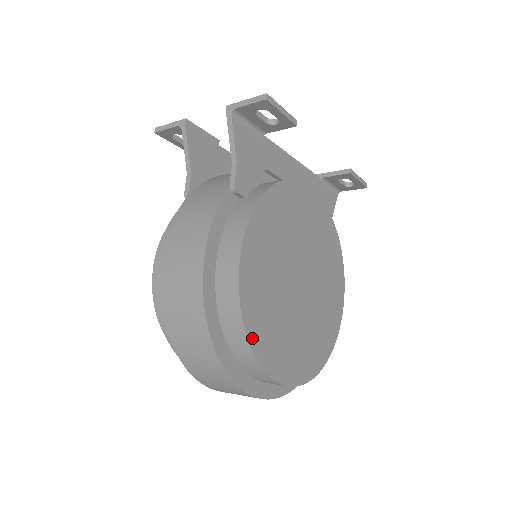
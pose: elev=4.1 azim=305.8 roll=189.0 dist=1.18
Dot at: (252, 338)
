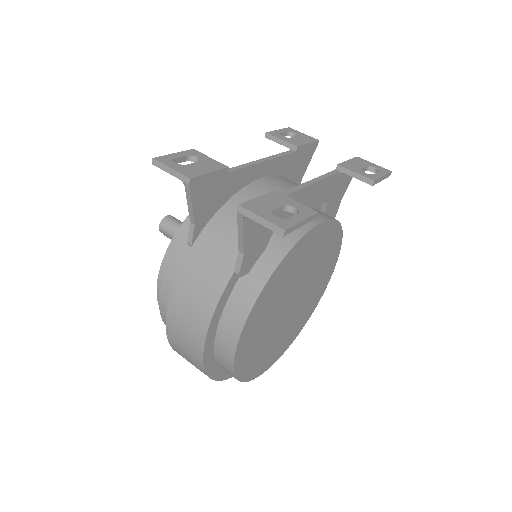
Dot at: (241, 376)
